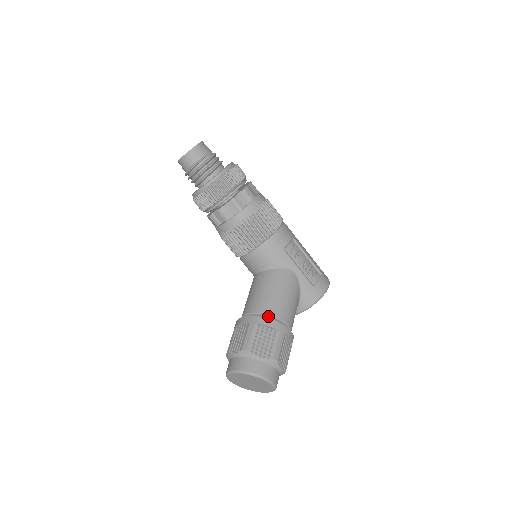
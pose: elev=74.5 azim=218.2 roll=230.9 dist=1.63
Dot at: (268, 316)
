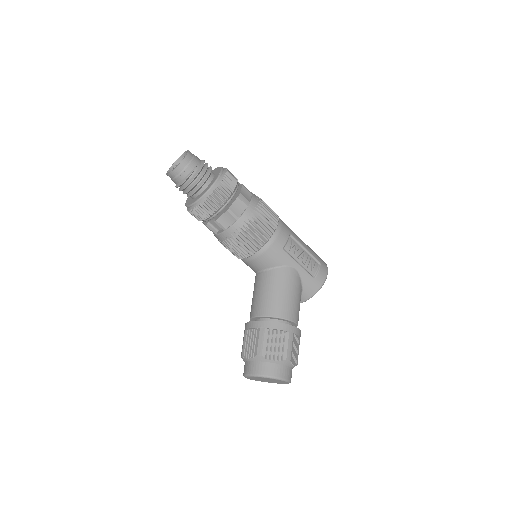
Dot at: (276, 318)
